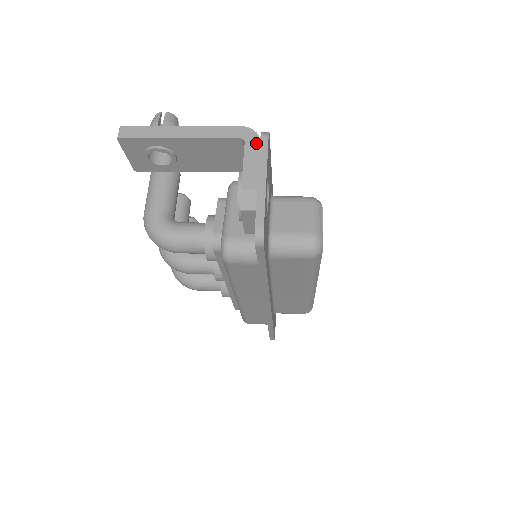
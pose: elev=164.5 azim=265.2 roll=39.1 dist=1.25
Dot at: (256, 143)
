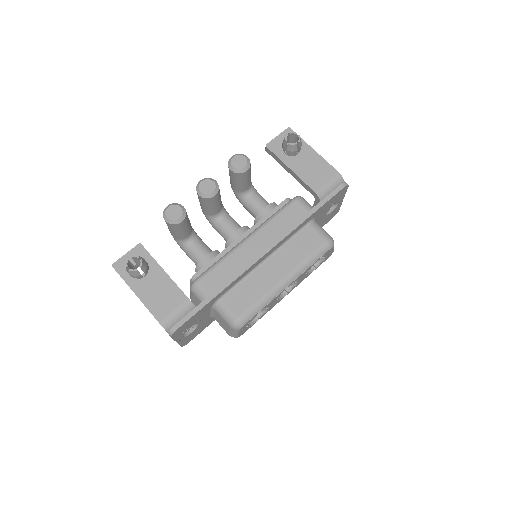
Dot at: (167, 332)
